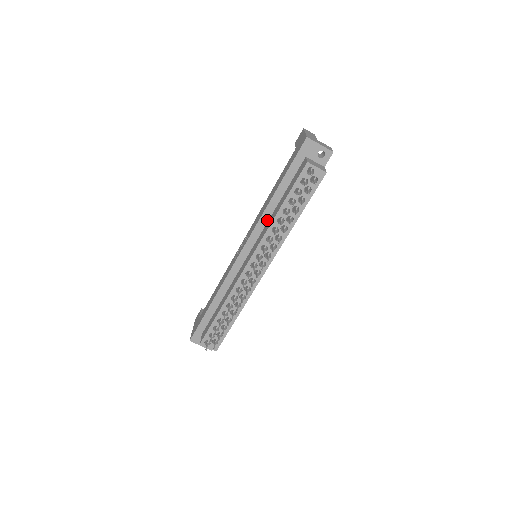
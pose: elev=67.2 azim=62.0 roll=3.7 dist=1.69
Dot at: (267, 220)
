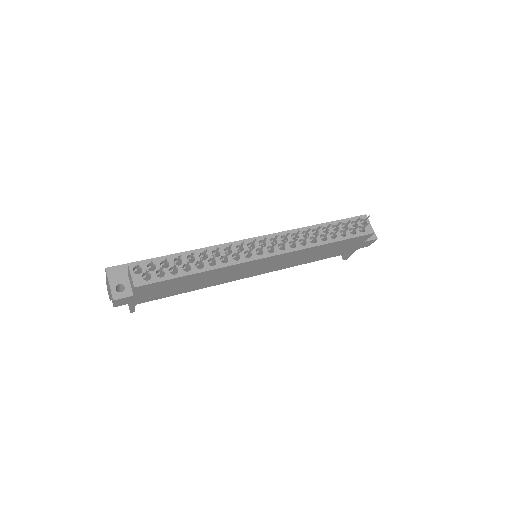
Dot at: occluded
